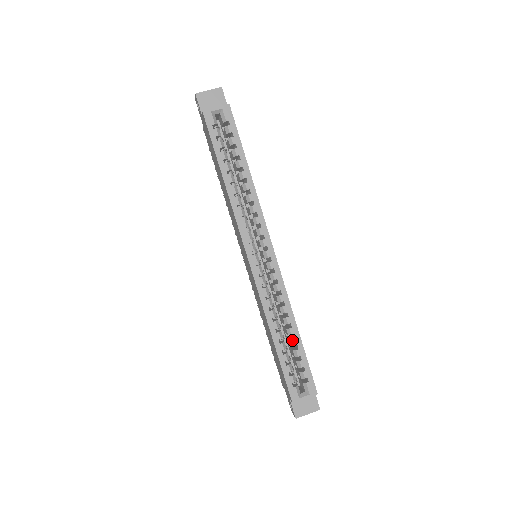
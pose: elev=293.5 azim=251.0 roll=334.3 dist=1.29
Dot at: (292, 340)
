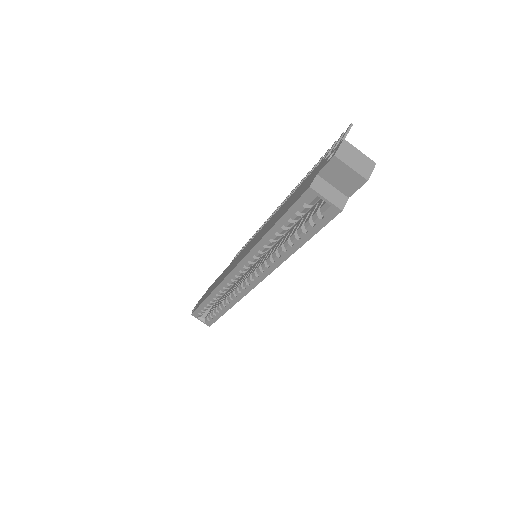
Dot at: (219, 308)
